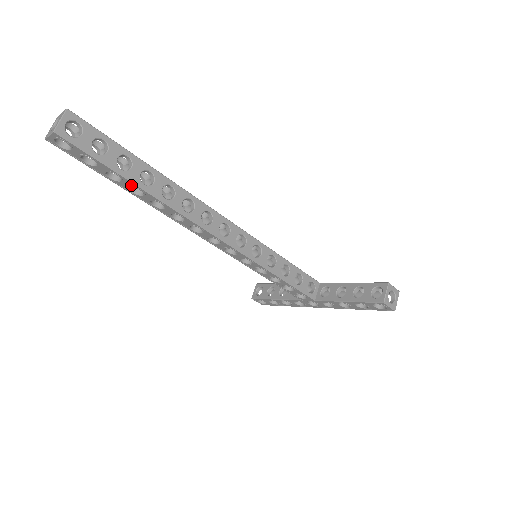
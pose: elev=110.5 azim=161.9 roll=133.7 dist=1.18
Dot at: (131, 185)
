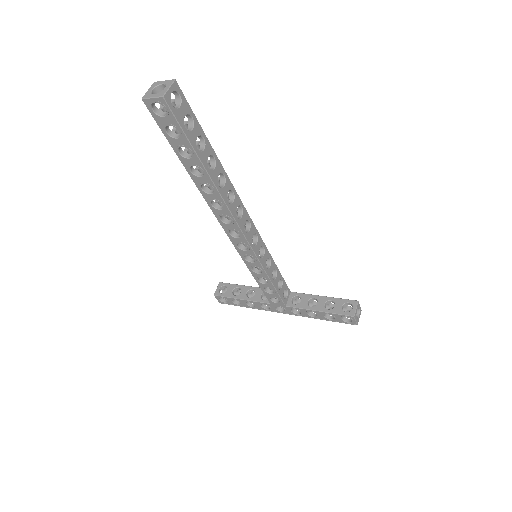
Dot at: (197, 165)
